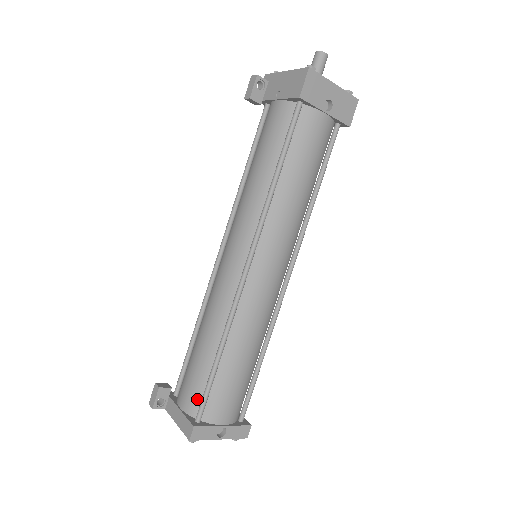
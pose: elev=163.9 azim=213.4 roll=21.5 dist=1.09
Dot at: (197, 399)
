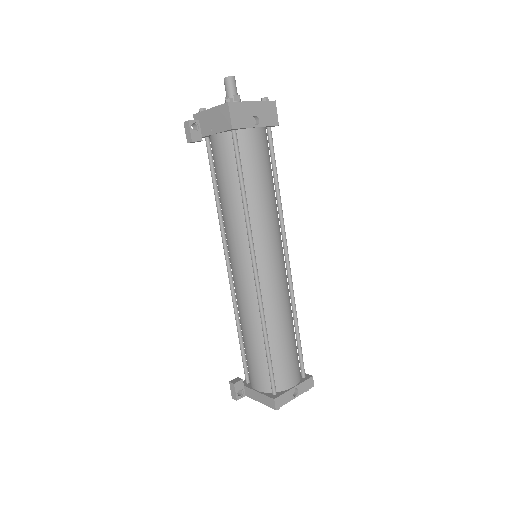
Dot at: (266, 379)
